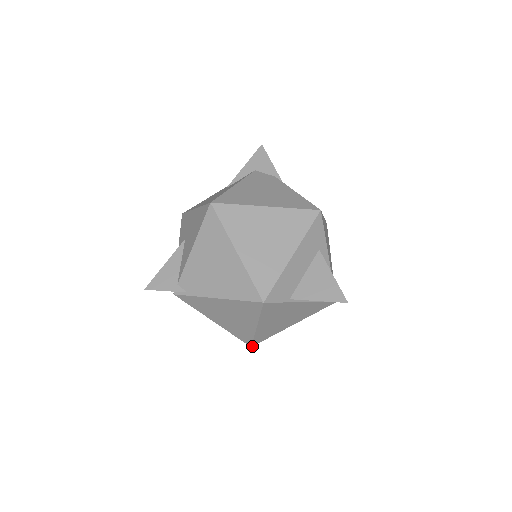
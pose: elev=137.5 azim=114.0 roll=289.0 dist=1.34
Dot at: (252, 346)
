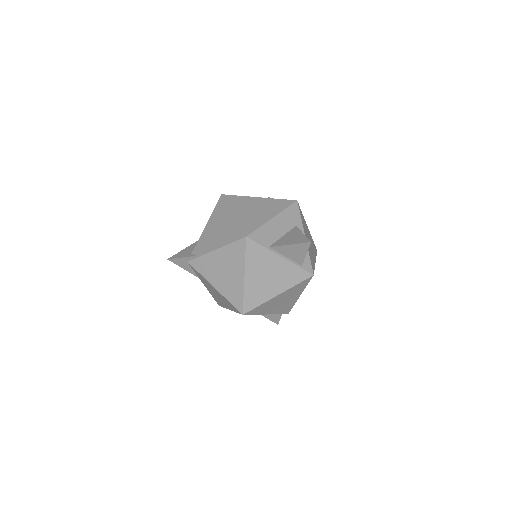
Dot at: (244, 314)
